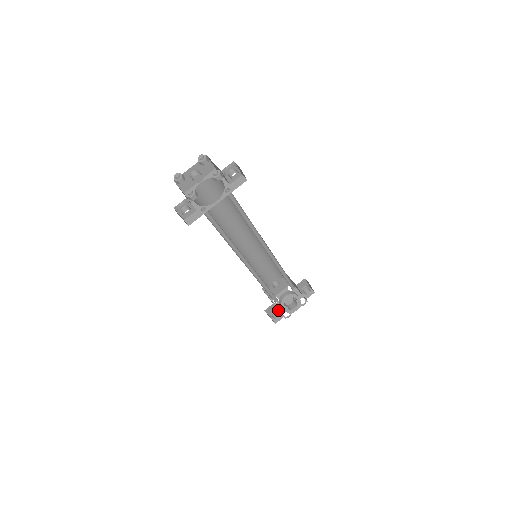
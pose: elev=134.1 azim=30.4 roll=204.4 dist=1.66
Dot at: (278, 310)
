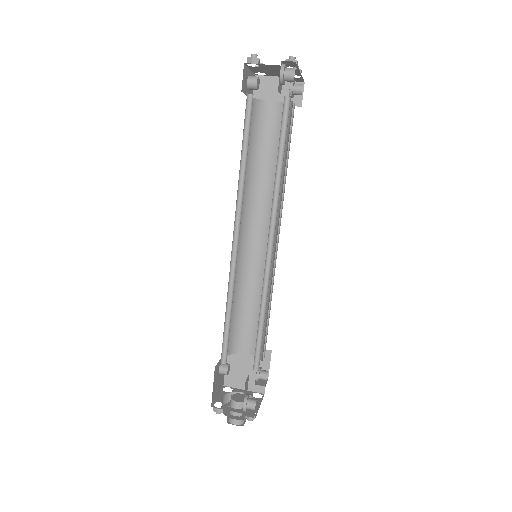
Dot at: occluded
